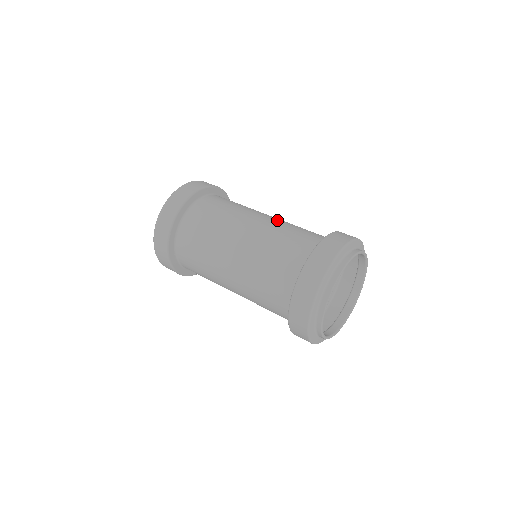
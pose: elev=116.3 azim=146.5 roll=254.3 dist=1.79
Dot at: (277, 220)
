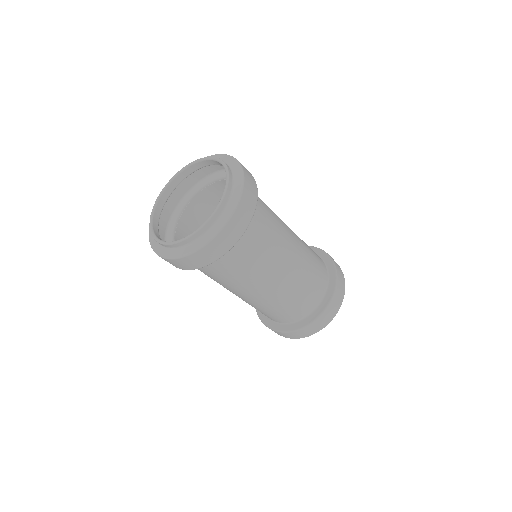
Dot at: (300, 263)
